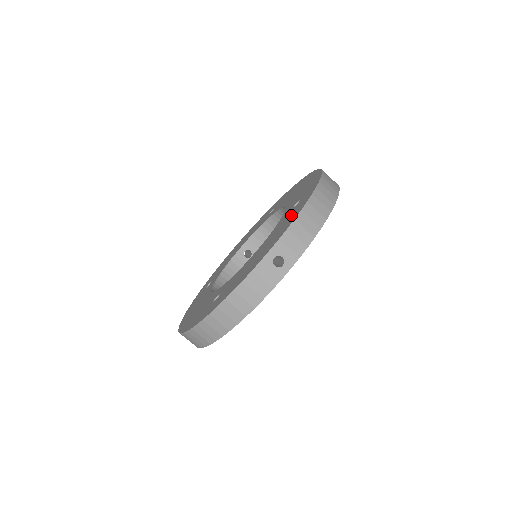
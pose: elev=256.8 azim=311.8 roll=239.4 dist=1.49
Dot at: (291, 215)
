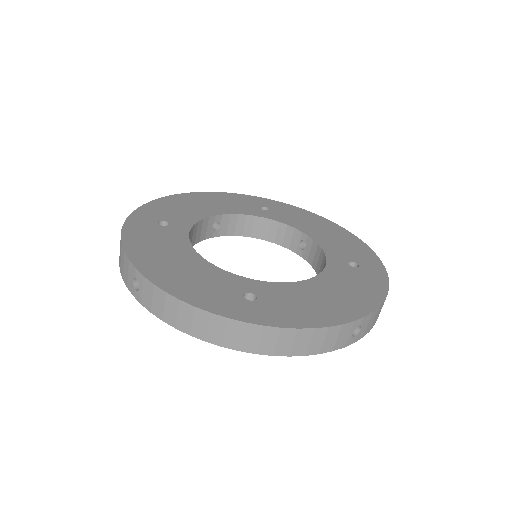
Dot at: (363, 282)
